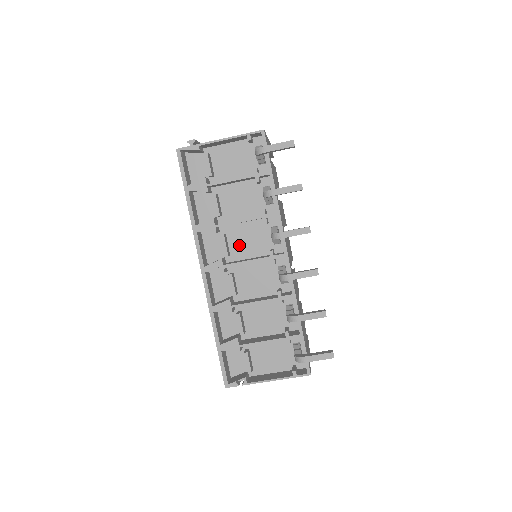
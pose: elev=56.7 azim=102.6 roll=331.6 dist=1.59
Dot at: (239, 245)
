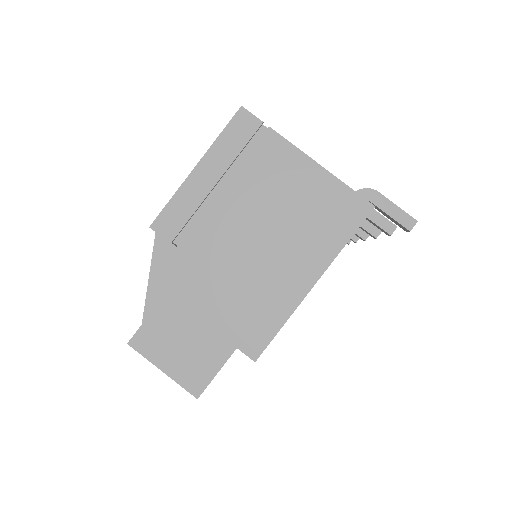
Dot at: occluded
